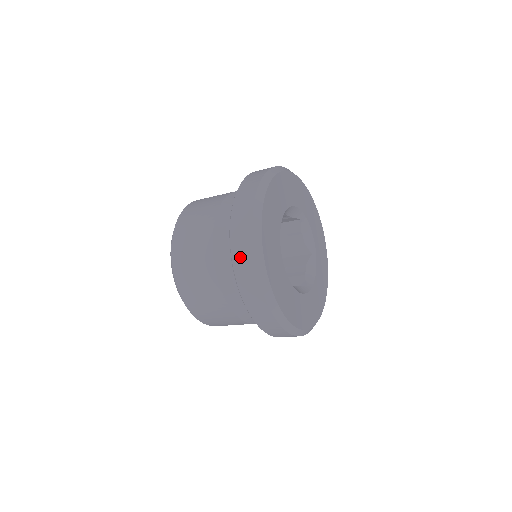
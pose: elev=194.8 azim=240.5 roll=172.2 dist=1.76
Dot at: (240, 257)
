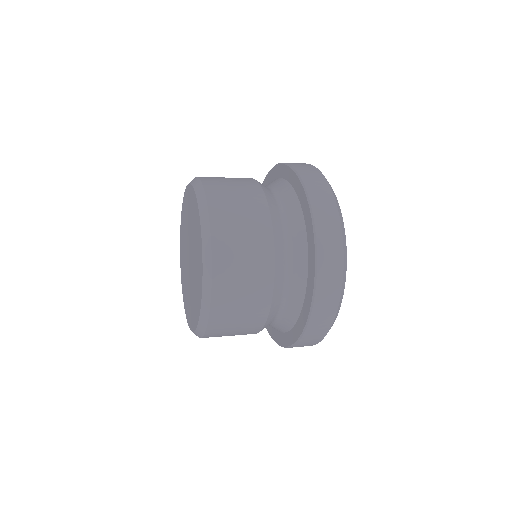
Dot at: (314, 332)
